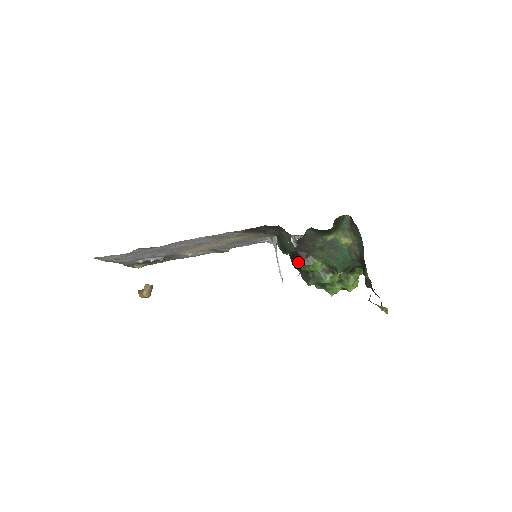
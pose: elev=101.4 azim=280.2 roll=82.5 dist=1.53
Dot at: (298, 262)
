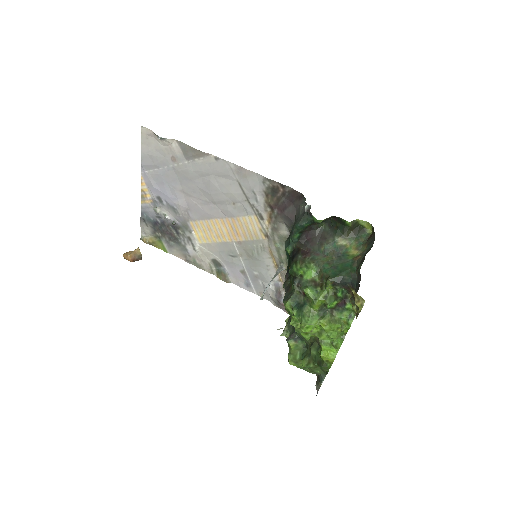
Dot at: (294, 259)
